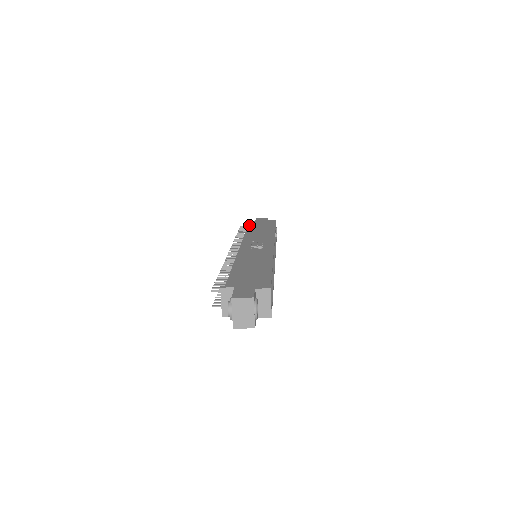
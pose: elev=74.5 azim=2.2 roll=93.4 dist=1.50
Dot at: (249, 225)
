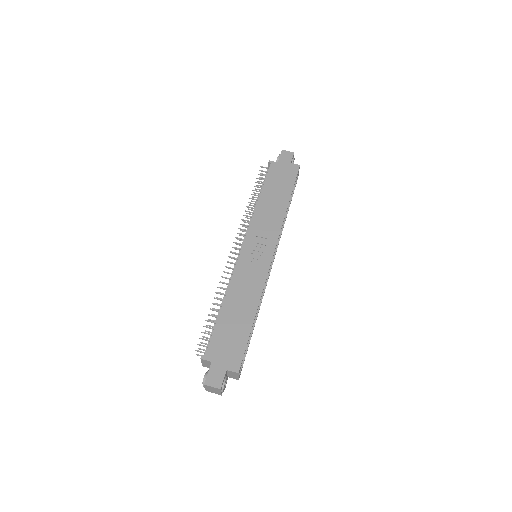
Dot at: (267, 178)
